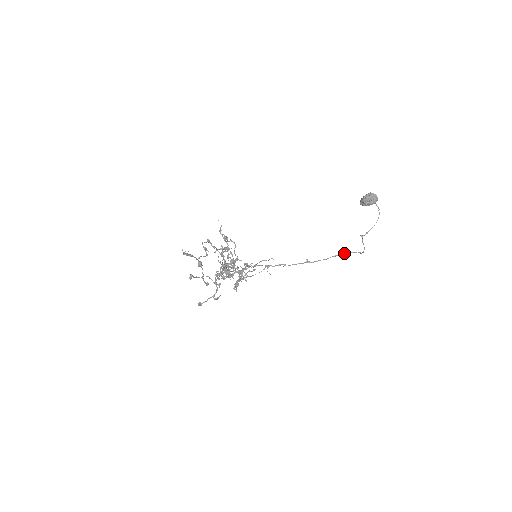
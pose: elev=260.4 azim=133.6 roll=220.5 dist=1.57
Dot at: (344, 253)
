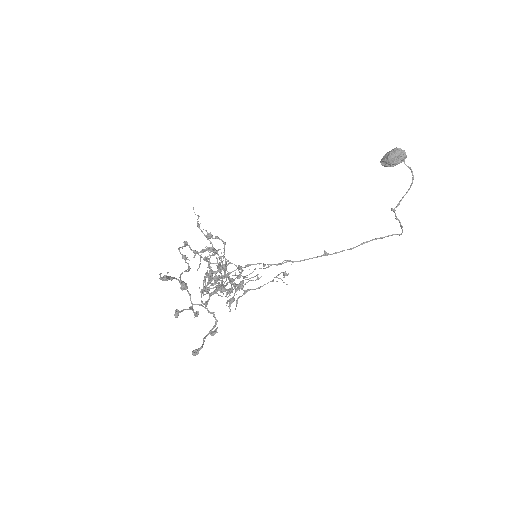
Dot at: occluded
